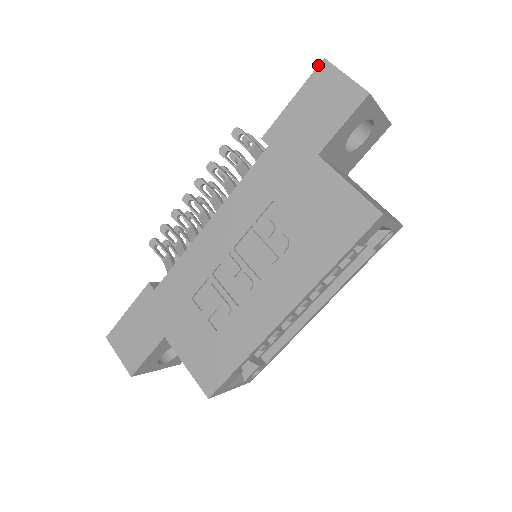
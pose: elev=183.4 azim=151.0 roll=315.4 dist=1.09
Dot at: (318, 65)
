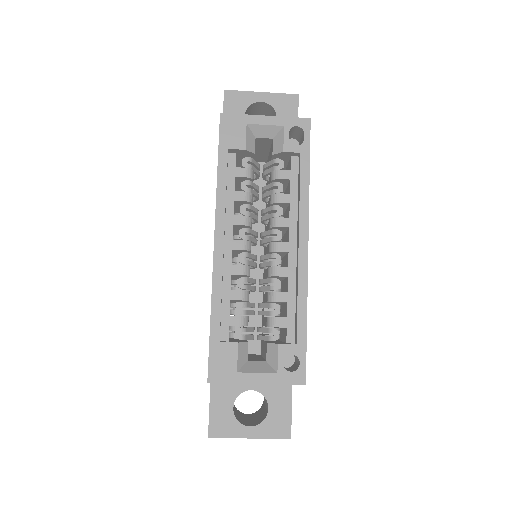
Dot at: occluded
